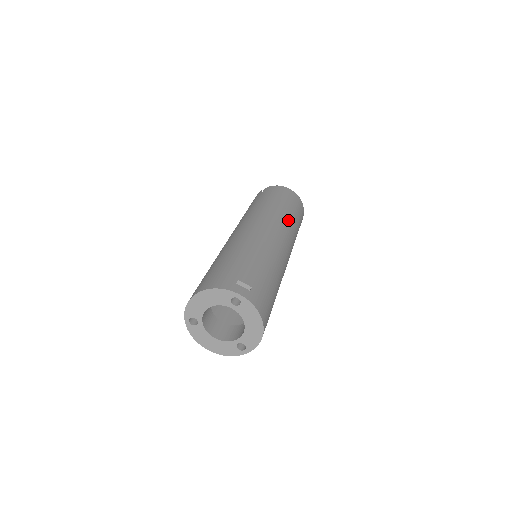
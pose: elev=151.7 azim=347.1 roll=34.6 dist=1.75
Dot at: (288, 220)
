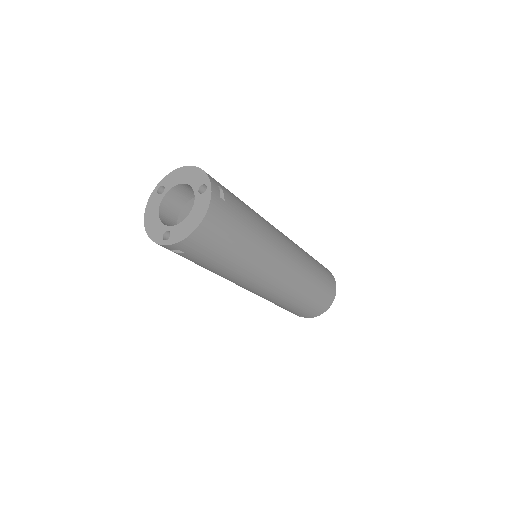
Dot at: (308, 270)
